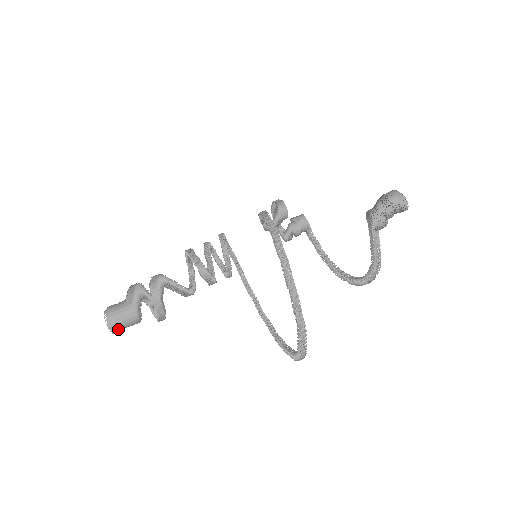
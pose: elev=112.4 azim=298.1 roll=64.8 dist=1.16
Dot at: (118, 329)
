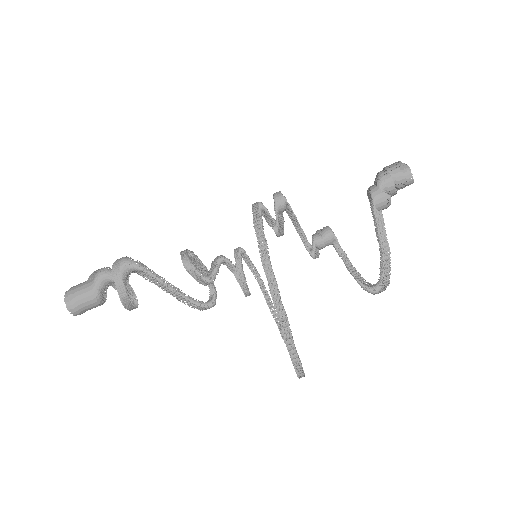
Dot at: (77, 309)
